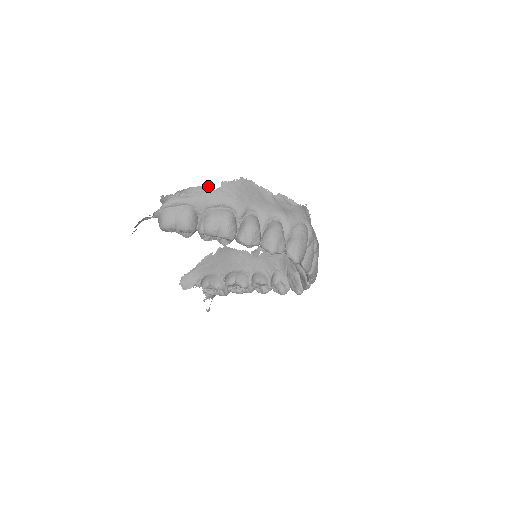
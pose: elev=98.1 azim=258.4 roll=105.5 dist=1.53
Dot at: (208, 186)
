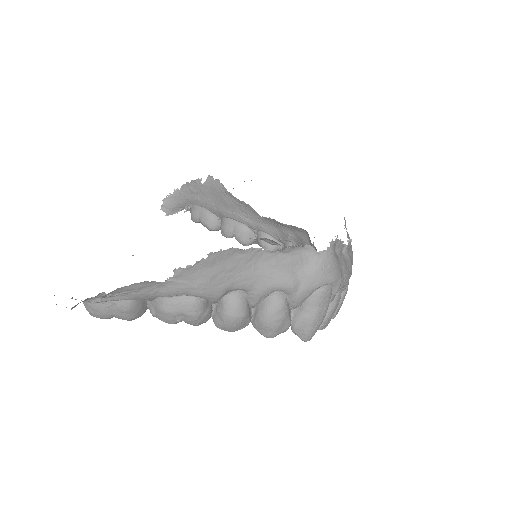
Dot at: occluded
